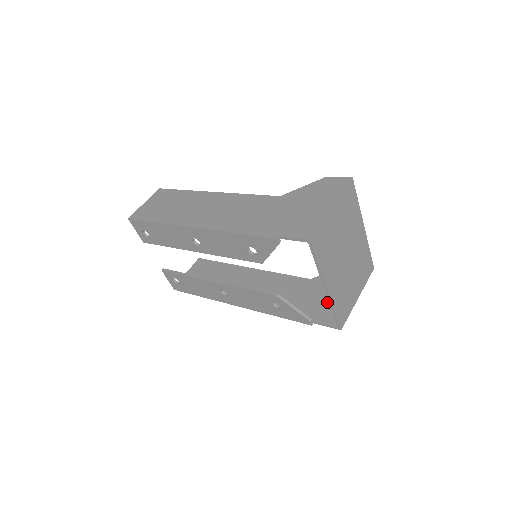
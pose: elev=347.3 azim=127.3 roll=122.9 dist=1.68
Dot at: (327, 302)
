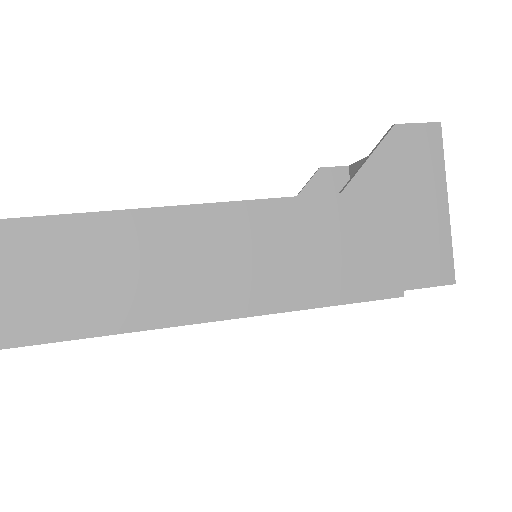
Dot at: occluded
